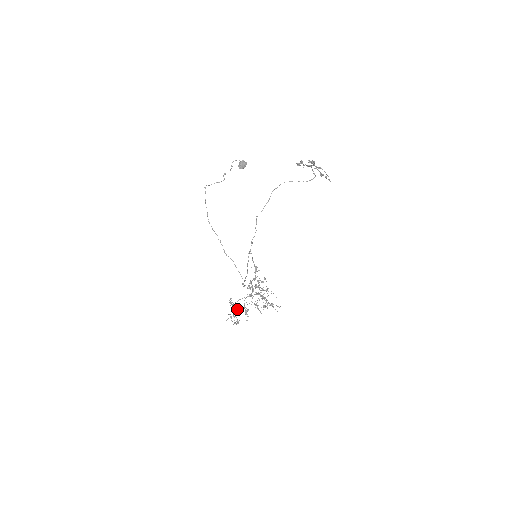
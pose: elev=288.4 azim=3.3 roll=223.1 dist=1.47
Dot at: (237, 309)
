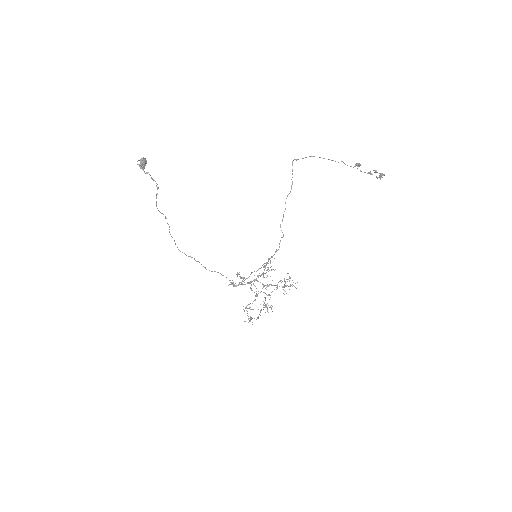
Dot at: occluded
